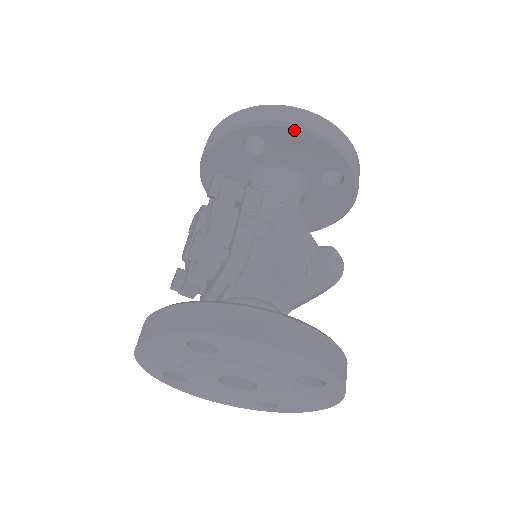
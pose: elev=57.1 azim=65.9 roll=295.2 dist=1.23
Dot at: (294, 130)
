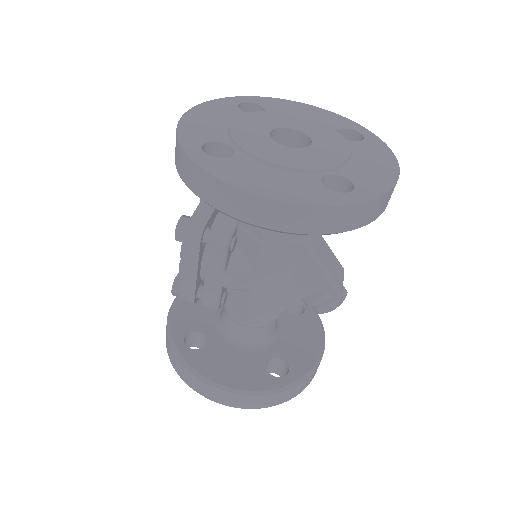
Dot at: occluded
